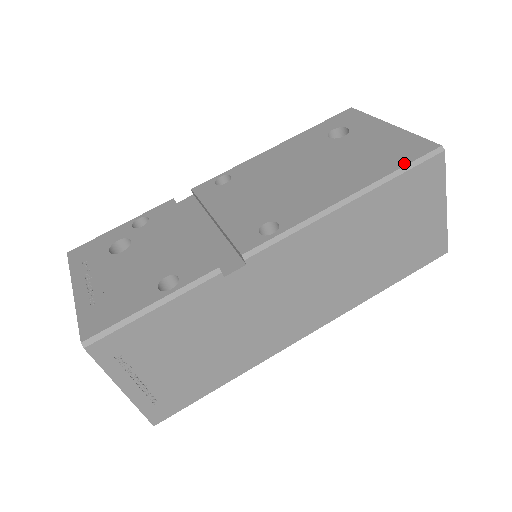
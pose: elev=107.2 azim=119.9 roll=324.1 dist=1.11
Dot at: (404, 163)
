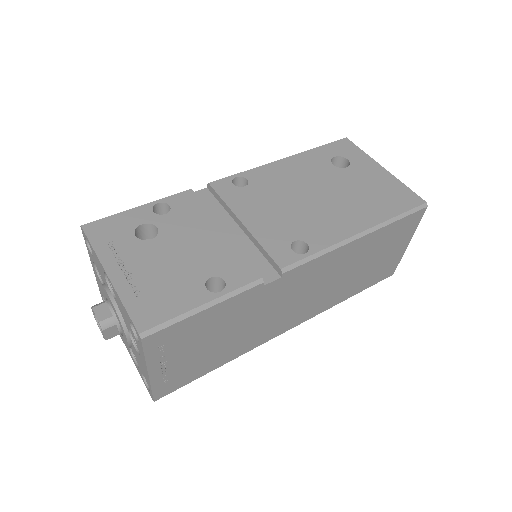
Dot at: (401, 211)
